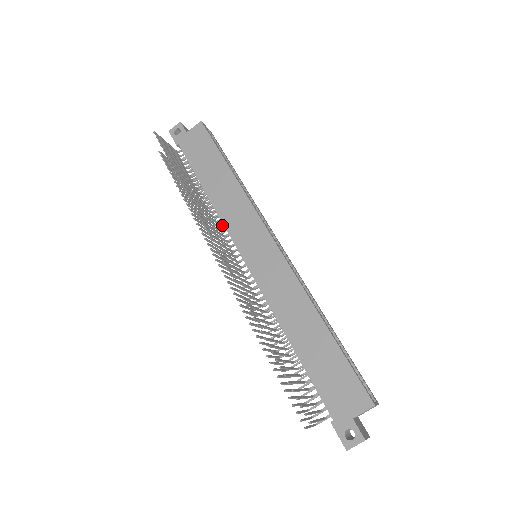
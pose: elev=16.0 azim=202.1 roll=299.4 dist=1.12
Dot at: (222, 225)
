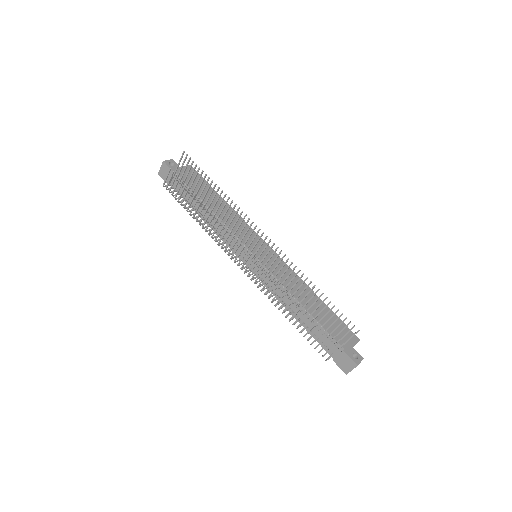
Dot at: (227, 232)
